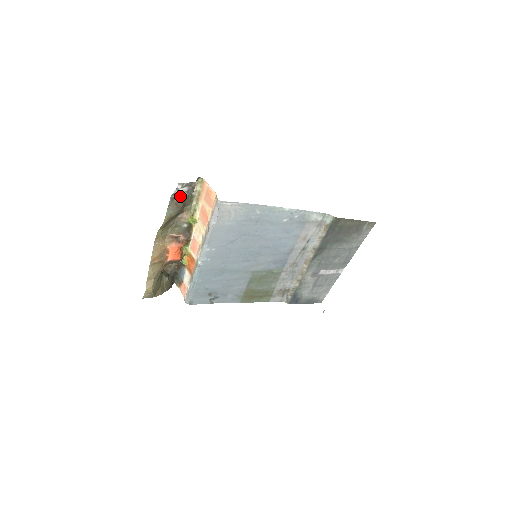
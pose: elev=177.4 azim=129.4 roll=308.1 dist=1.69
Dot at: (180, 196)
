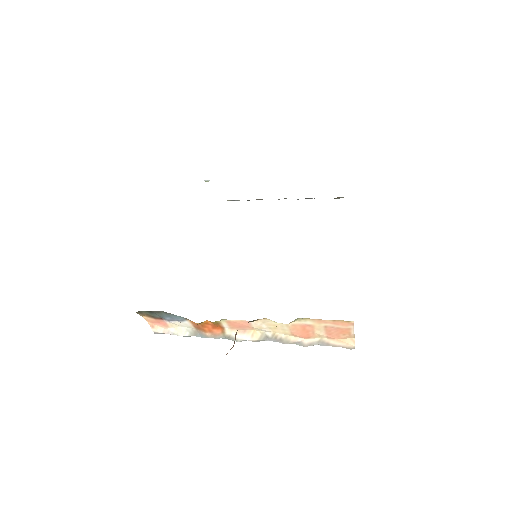
Dot at: occluded
